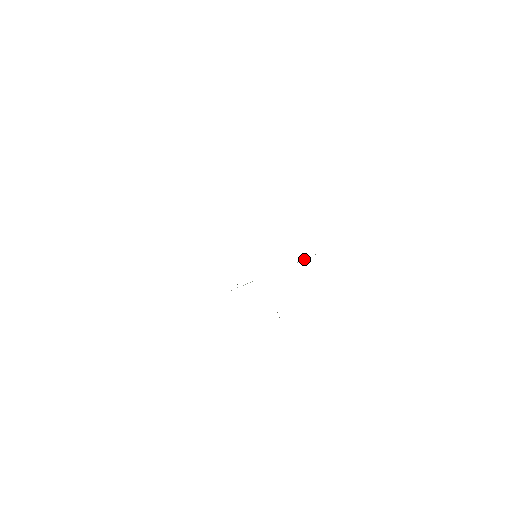
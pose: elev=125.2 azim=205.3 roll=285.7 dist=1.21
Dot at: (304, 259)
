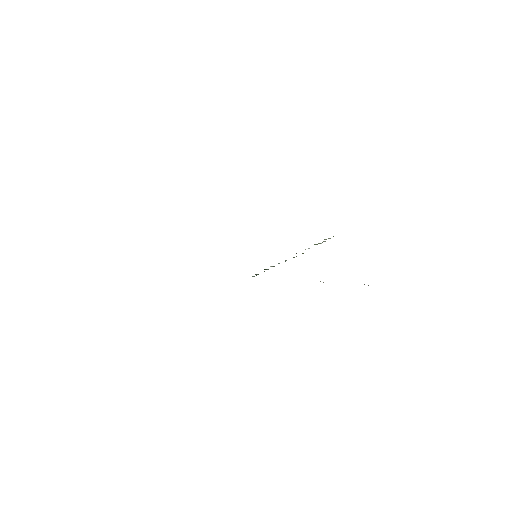
Dot at: occluded
